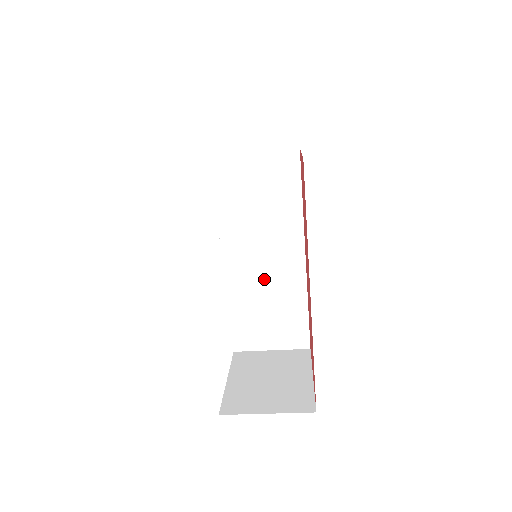
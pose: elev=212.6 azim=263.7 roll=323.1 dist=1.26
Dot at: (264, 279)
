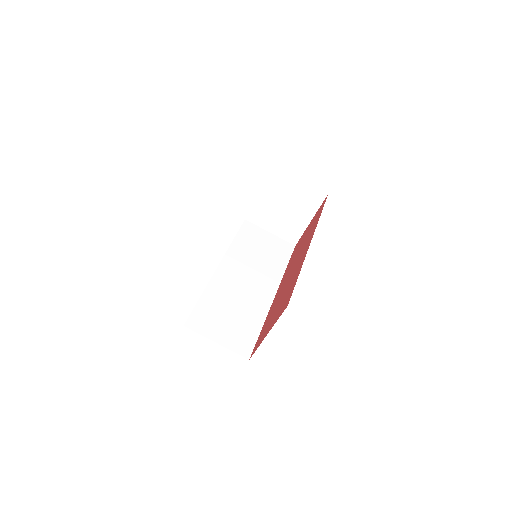
Dot at: (240, 291)
